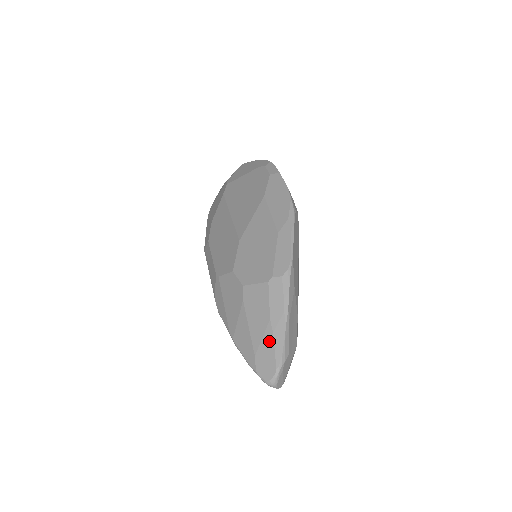
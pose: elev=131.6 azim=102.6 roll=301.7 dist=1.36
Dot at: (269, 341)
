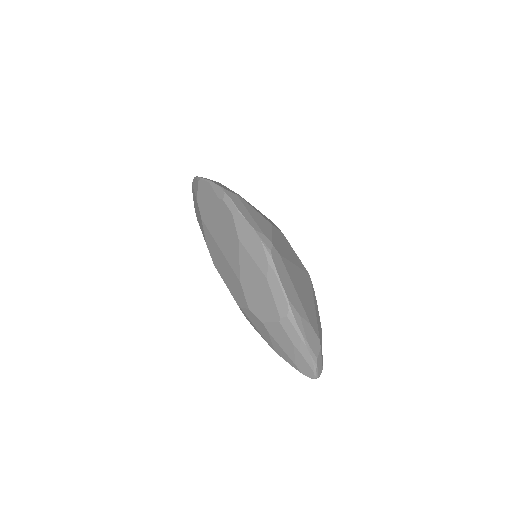
Dot at: (300, 357)
